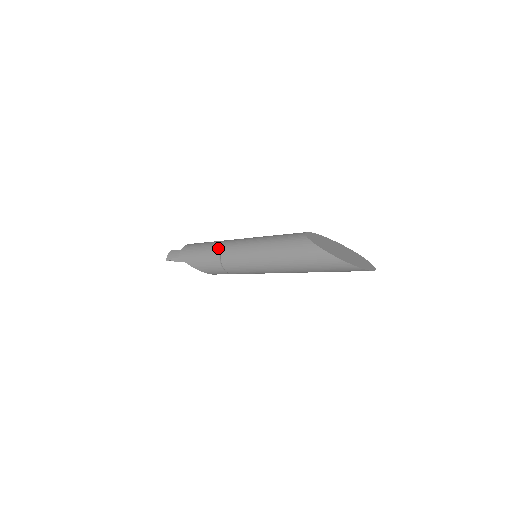
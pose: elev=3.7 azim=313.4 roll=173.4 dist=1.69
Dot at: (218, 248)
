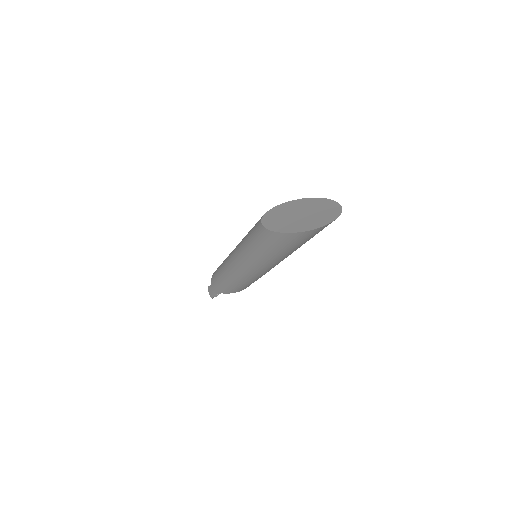
Dot at: (226, 271)
